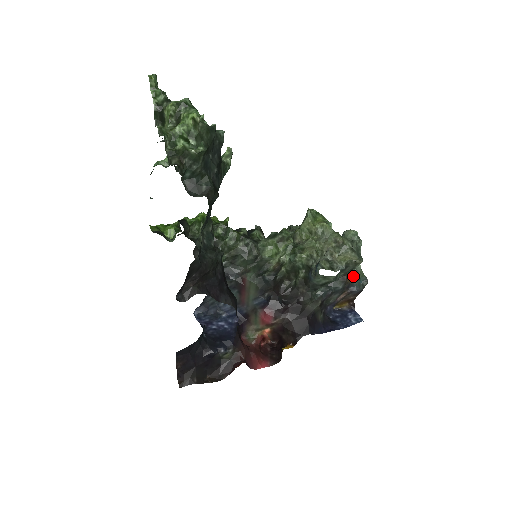
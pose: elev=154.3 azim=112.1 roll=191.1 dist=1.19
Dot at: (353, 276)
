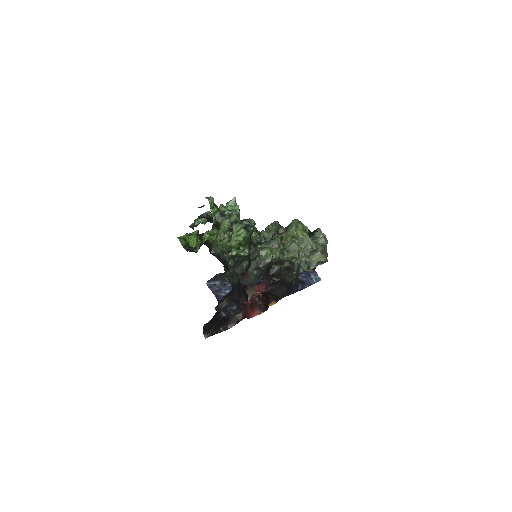
Dot at: occluded
